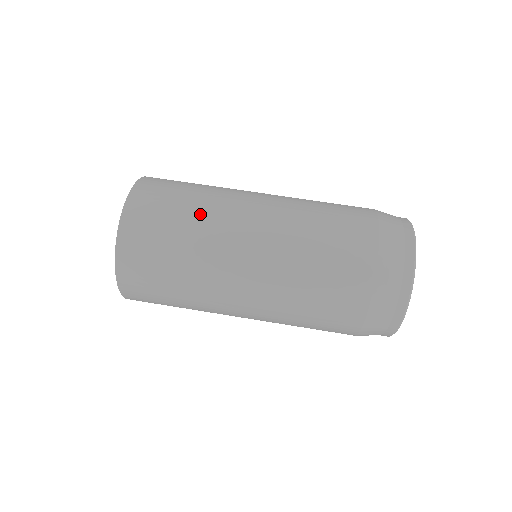
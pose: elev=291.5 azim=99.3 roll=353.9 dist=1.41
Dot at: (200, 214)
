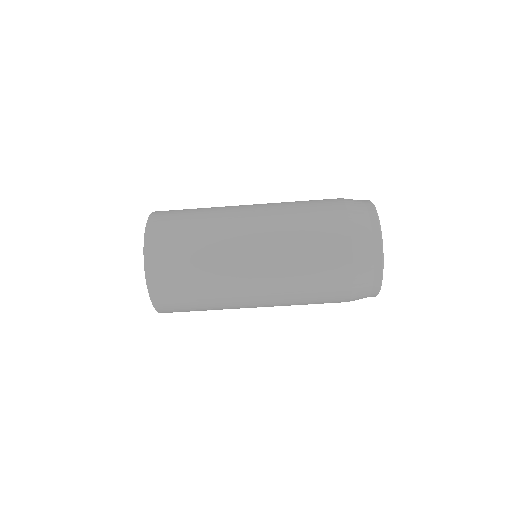
Dot at: (209, 287)
